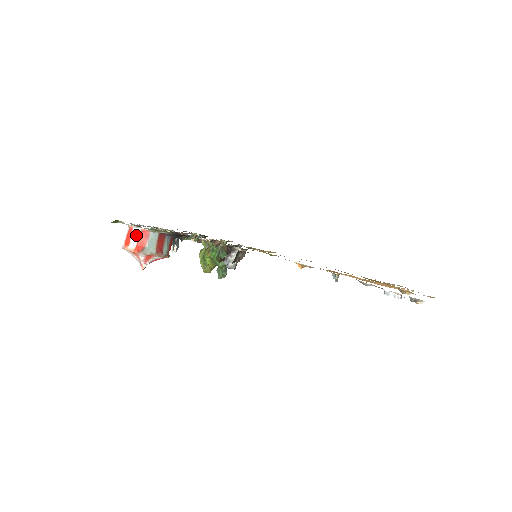
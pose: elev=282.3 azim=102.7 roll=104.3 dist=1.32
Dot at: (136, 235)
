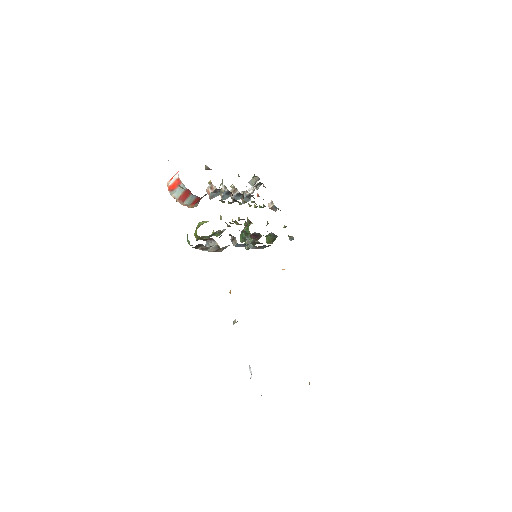
Dot at: (175, 178)
